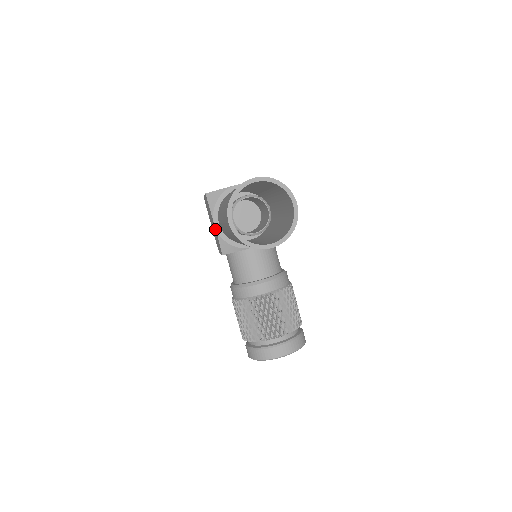
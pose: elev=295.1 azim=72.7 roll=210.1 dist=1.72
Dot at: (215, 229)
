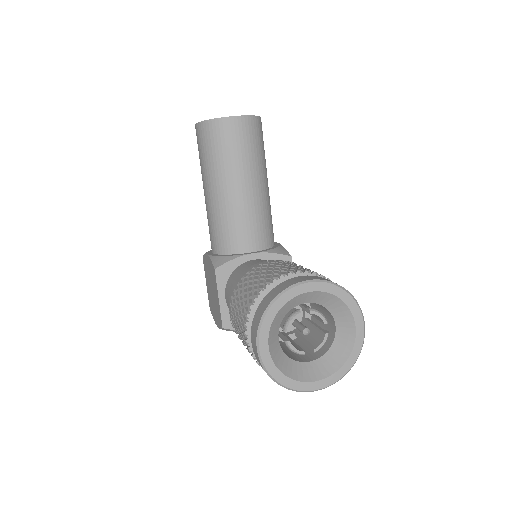
Dot at: (208, 259)
